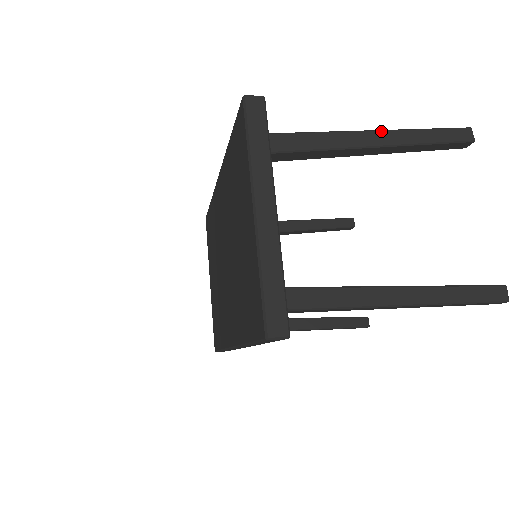
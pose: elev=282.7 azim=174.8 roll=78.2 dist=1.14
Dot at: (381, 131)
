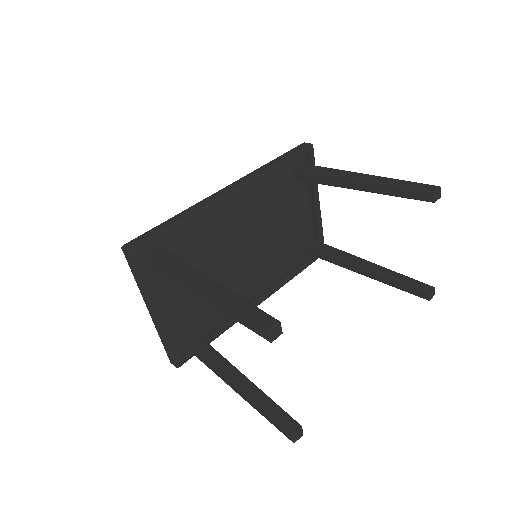
Dot at: (205, 292)
